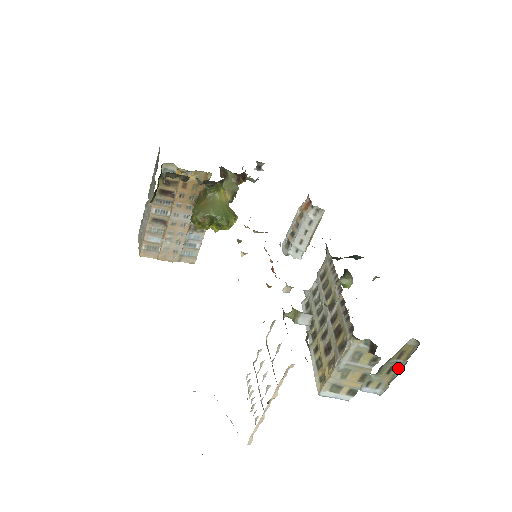
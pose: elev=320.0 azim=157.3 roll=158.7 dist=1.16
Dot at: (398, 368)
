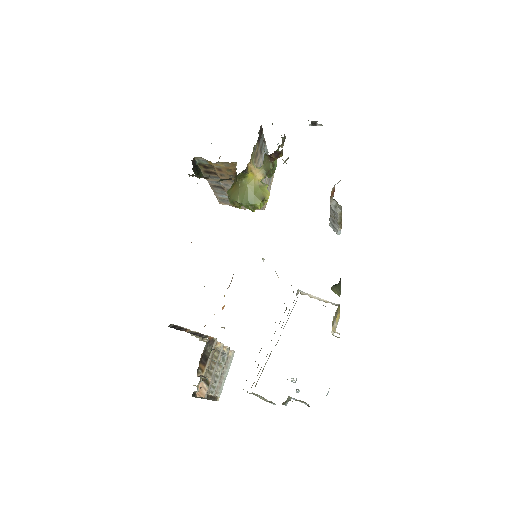
Dot at: occluded
